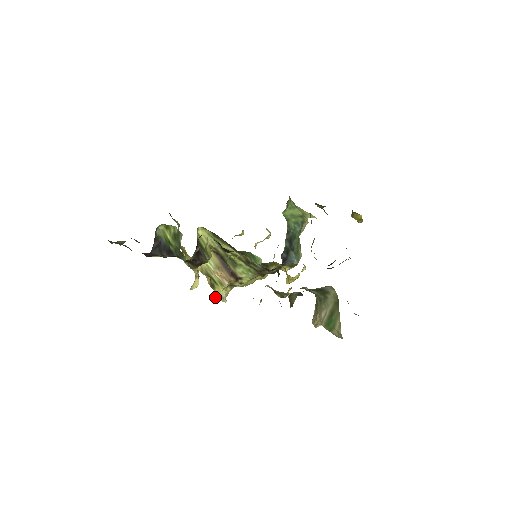
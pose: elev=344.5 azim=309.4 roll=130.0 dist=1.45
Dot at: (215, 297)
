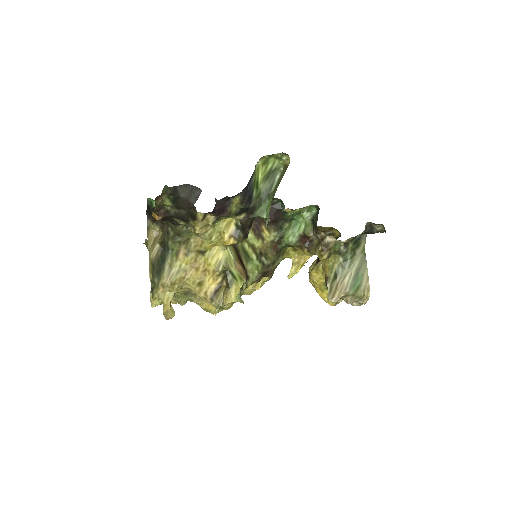
Dot at: (229, 300)
